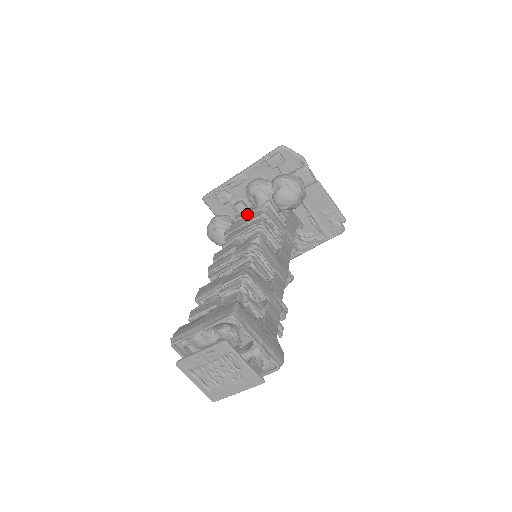
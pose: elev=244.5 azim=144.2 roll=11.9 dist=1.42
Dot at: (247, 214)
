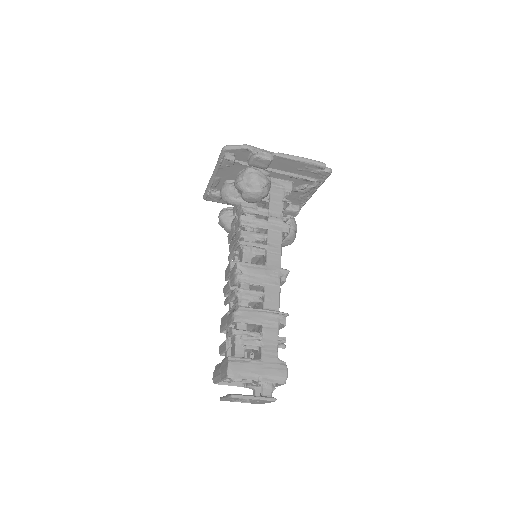
Dot at: occluded
